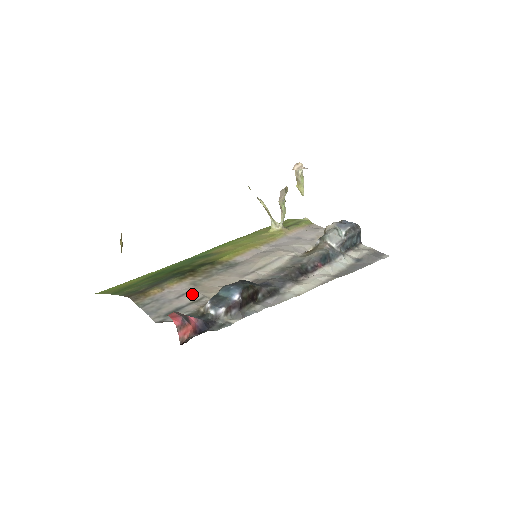
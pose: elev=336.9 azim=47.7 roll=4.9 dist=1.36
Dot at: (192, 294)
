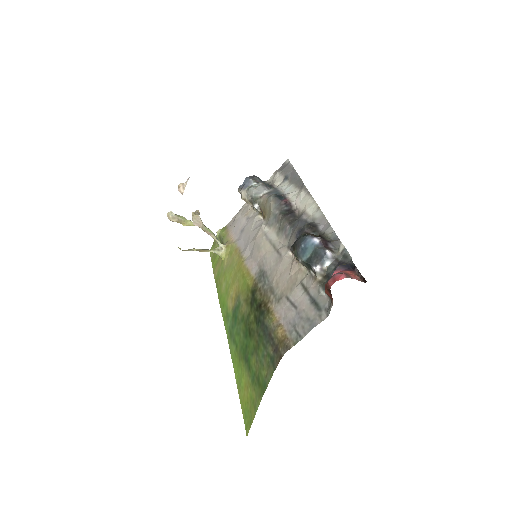
Dot at: (294, 295)
